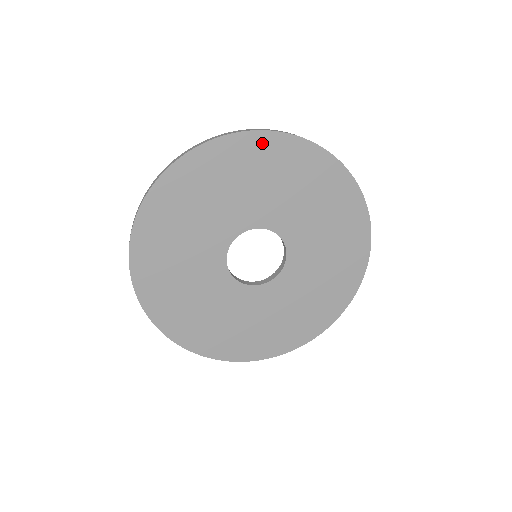
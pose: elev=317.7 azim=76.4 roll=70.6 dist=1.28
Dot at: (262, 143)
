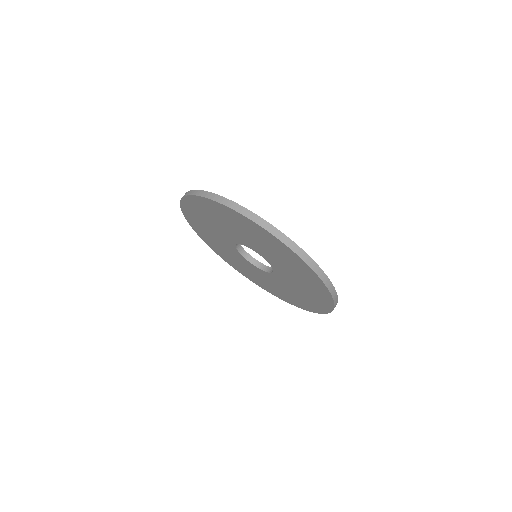
Dot at: (275, 241)
